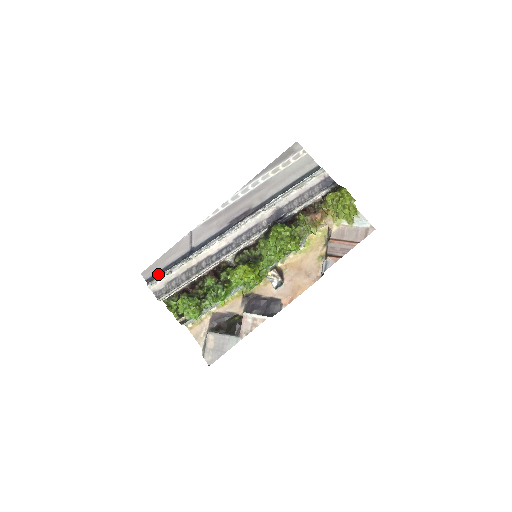
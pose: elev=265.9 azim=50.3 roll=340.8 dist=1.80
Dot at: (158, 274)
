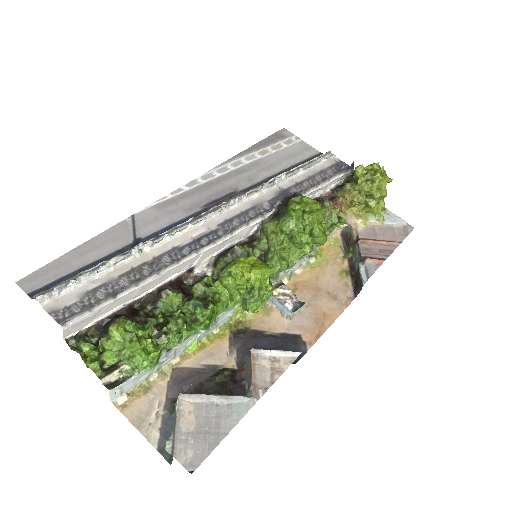
Dot at: (60, 281)
